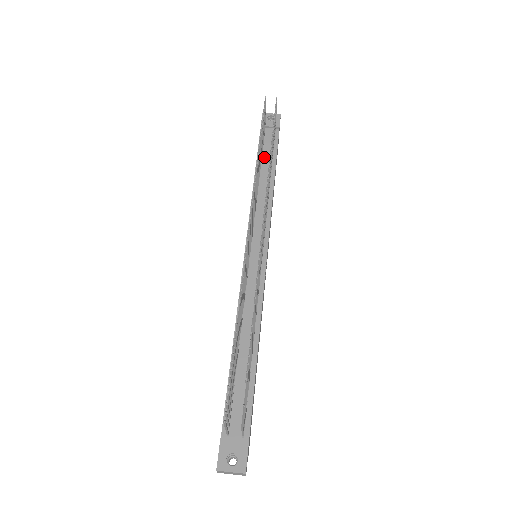
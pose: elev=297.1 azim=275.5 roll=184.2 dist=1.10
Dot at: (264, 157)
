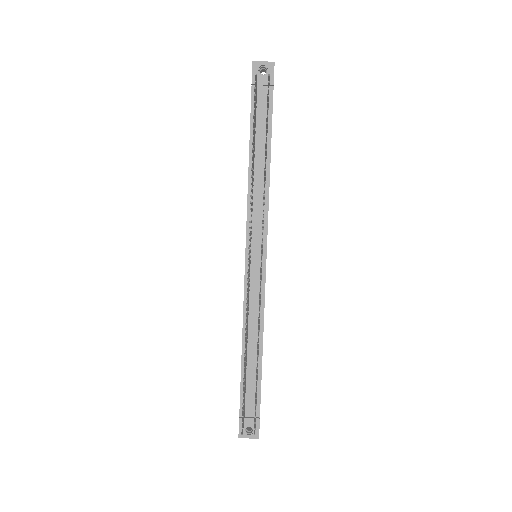
Dot at: (258, 133)
